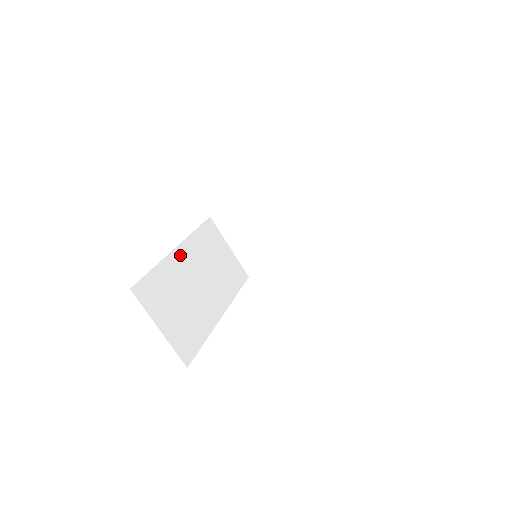
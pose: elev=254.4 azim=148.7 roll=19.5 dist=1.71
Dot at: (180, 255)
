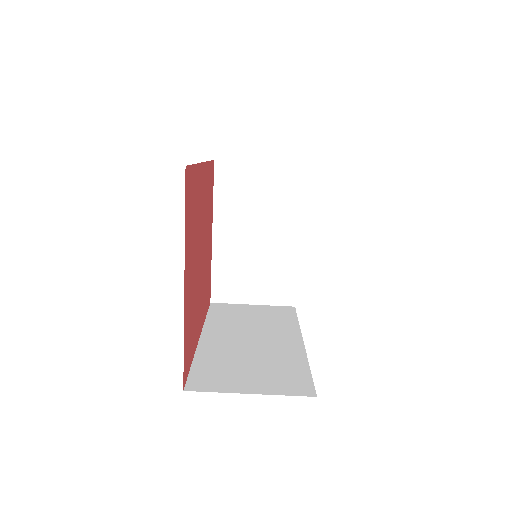
Dot at: (210, 339)
